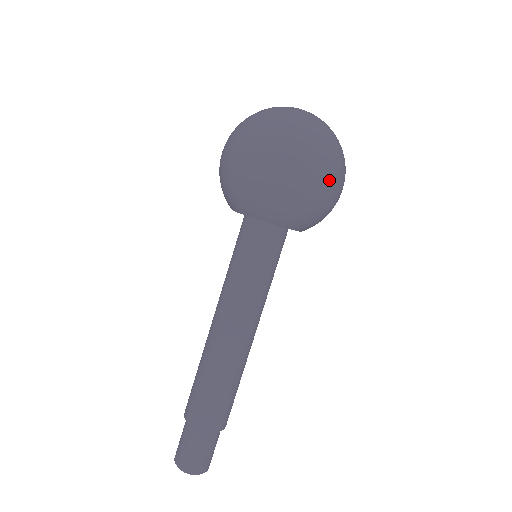
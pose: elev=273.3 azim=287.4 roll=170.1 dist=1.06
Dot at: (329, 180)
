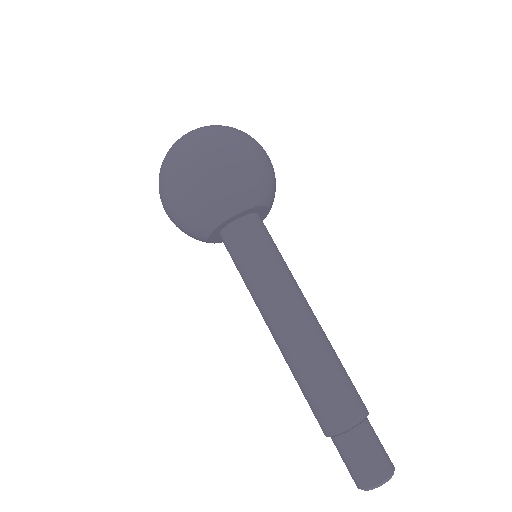
Dot at: (238, 148)
